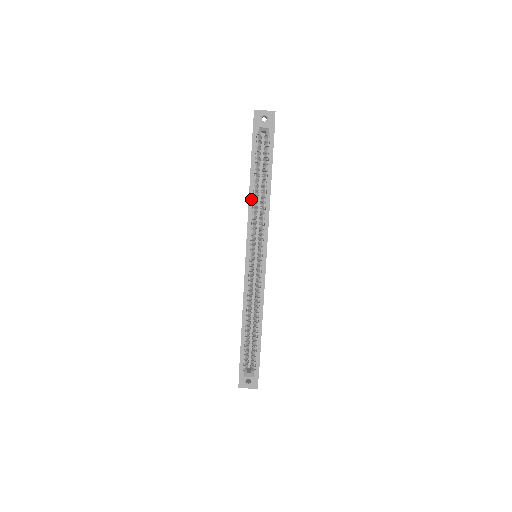
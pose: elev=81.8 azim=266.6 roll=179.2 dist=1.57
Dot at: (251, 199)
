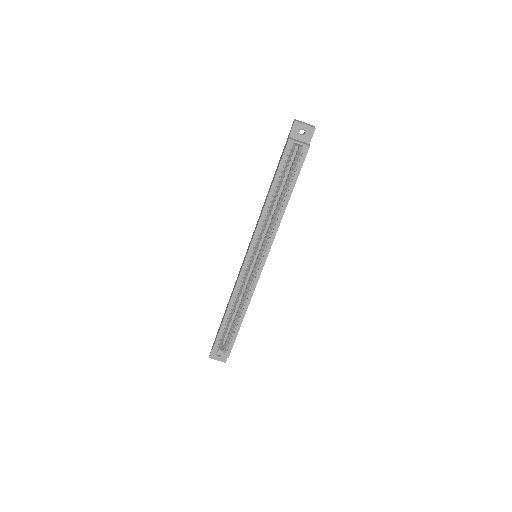
Dot at: (266, 208)
